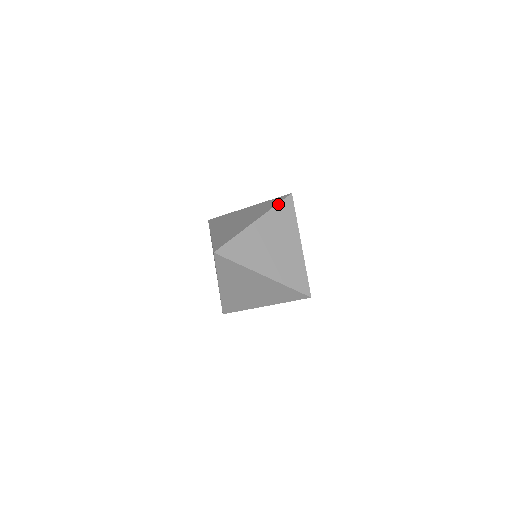
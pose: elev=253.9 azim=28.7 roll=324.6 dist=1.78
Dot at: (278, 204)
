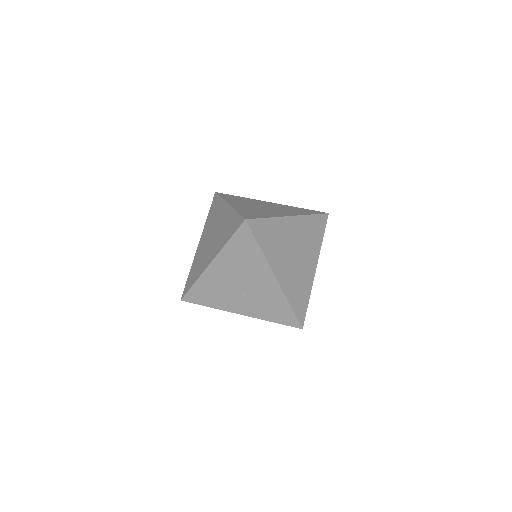
Dot at: (220, 196)
